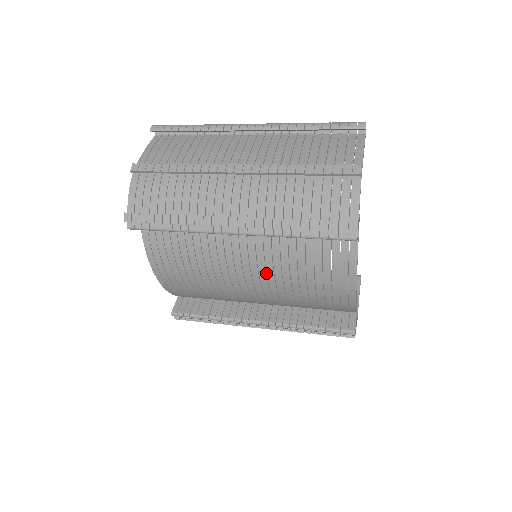
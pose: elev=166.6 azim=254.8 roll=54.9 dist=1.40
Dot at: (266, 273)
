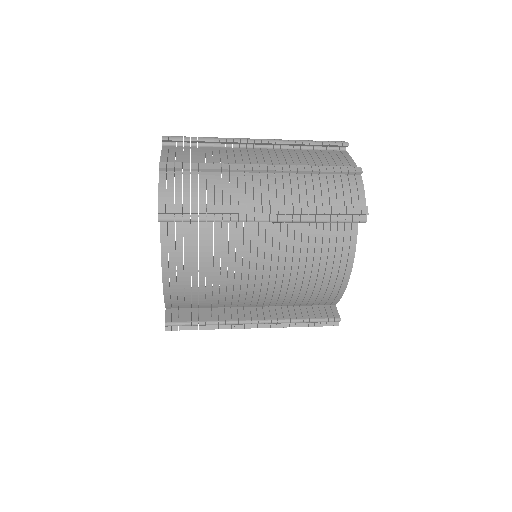
Dot at: (277, 264)
